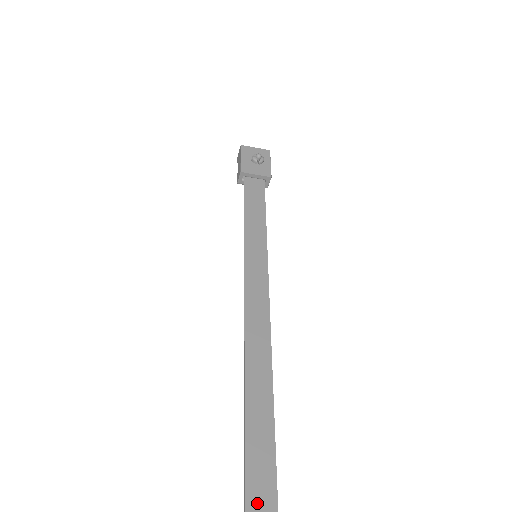
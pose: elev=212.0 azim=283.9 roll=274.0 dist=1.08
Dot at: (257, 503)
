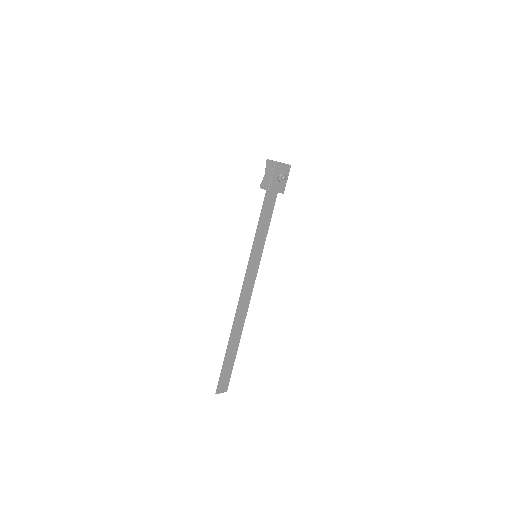
Dot at: (225, 375)
